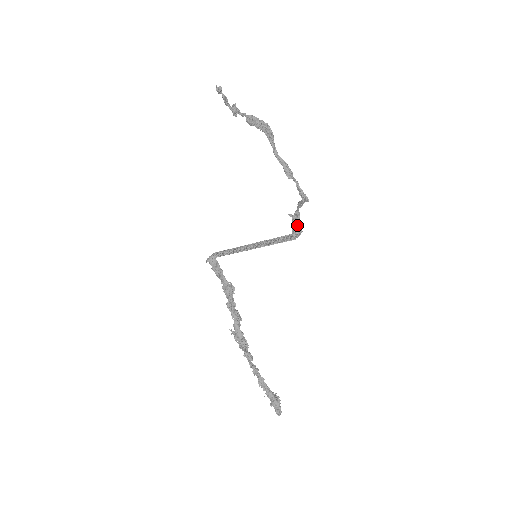
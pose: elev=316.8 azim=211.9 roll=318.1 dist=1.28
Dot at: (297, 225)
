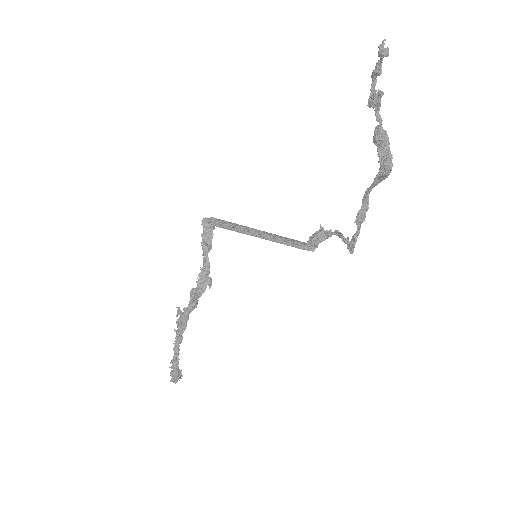
Dot at: (319, 242)
